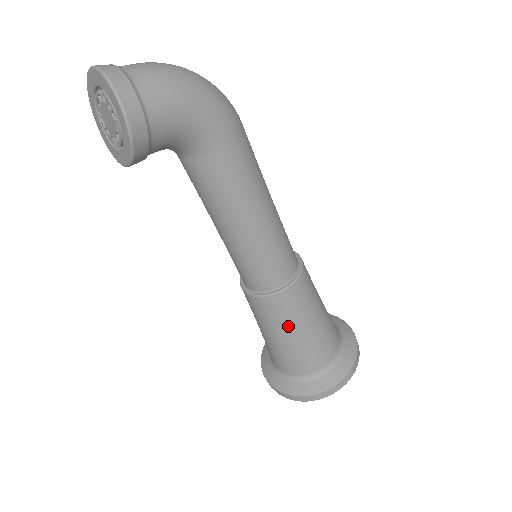
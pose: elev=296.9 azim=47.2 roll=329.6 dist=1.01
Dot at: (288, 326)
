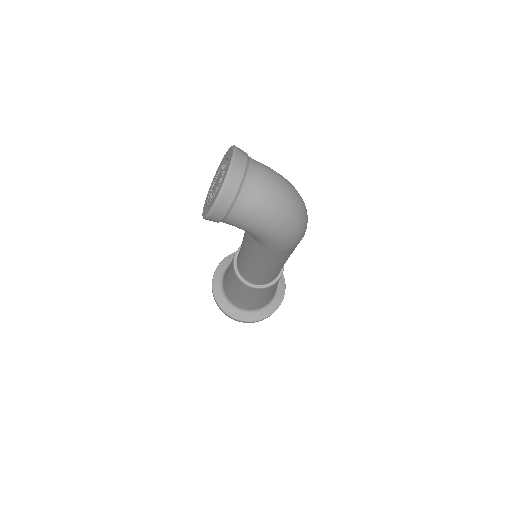
Dot at: (235, 287)
